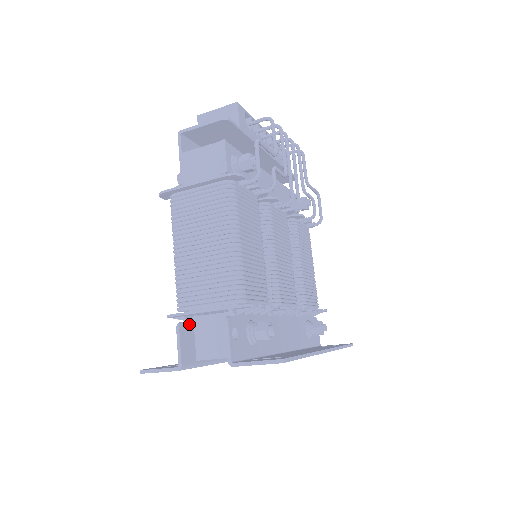
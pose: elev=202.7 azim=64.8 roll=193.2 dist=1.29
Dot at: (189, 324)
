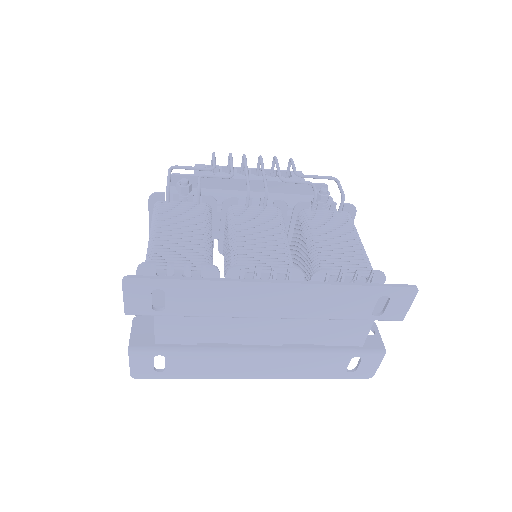
Dot at: (150, 318)
